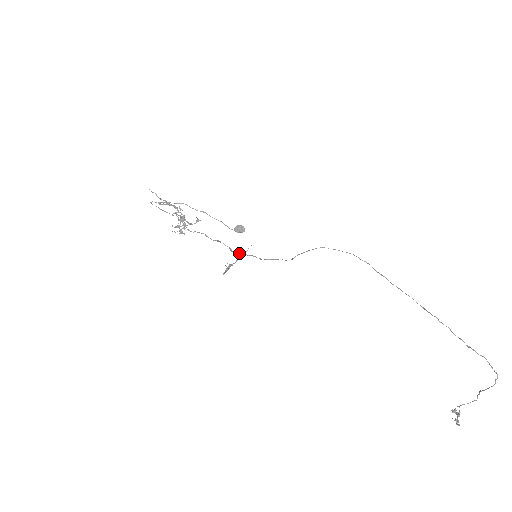
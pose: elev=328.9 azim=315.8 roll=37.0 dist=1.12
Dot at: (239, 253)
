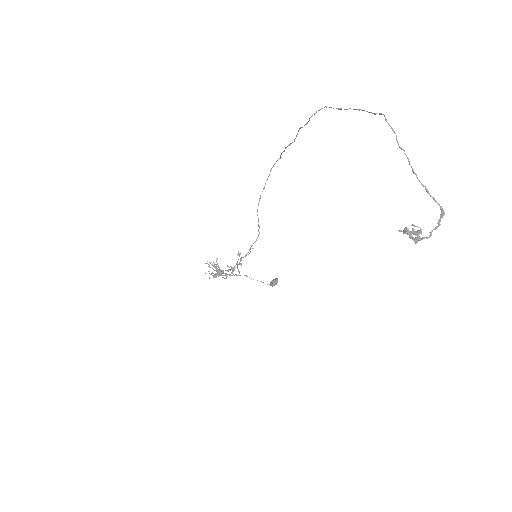
Dot at: (242, 257)
